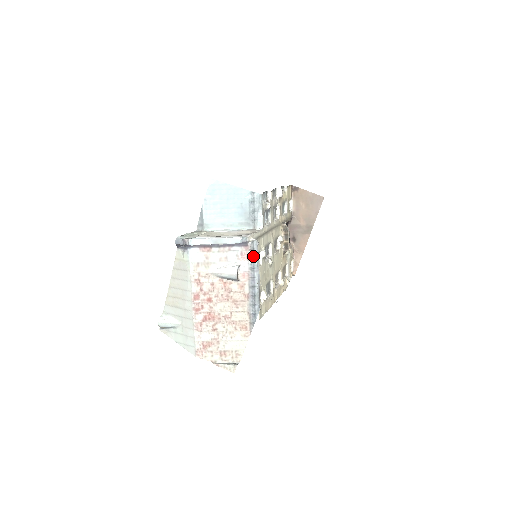
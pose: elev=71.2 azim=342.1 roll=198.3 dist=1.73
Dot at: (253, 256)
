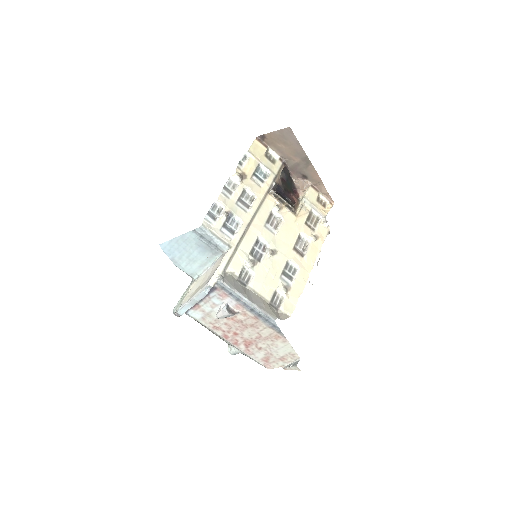
Dot at: (228, 292)
